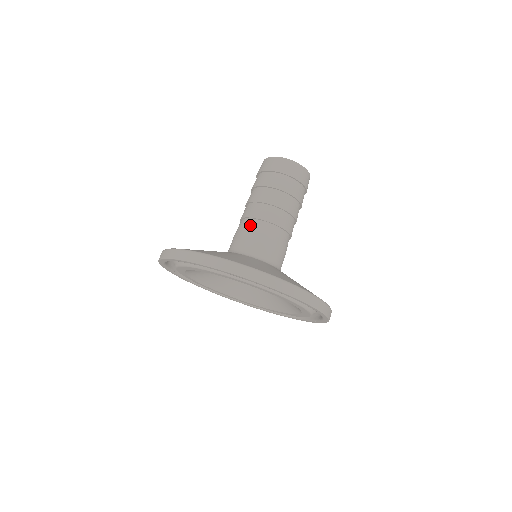
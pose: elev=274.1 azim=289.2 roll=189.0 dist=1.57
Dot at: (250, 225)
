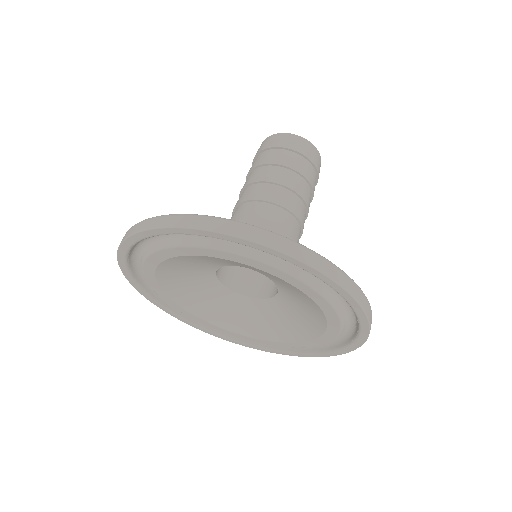
Dot at: (261, 210)
